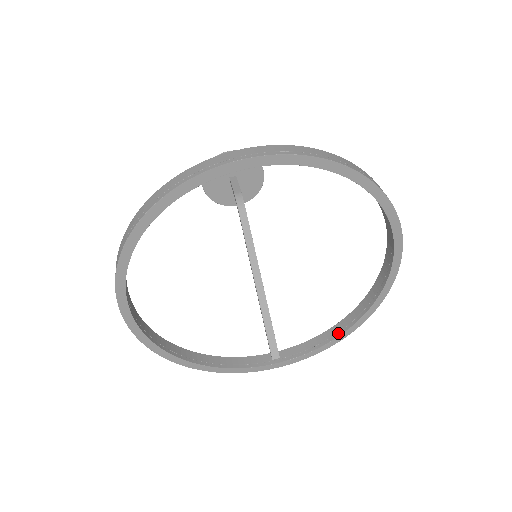
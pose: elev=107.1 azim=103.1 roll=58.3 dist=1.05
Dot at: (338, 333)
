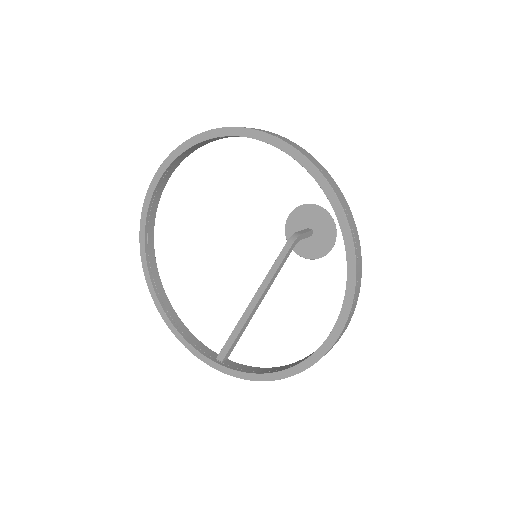
Dot at: (275, 370)
